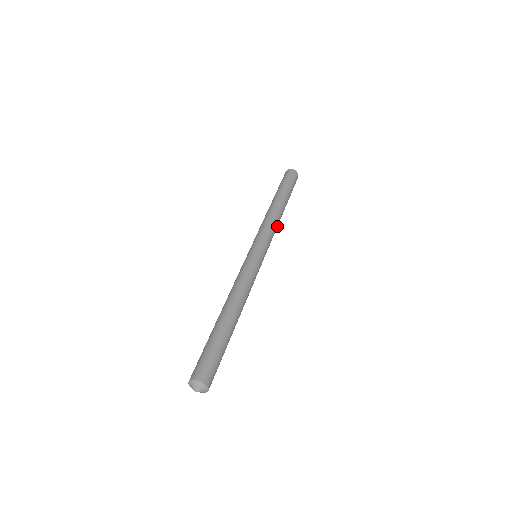
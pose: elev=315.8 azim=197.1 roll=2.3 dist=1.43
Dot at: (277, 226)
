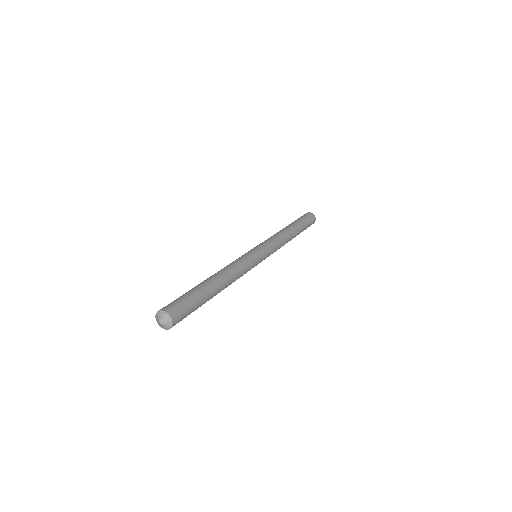
Dot at: (283, 238)
